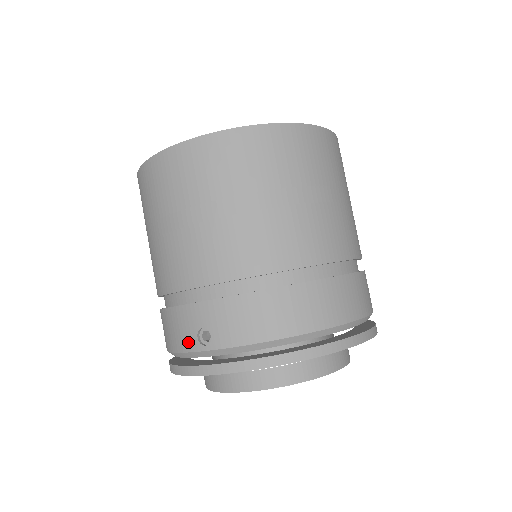
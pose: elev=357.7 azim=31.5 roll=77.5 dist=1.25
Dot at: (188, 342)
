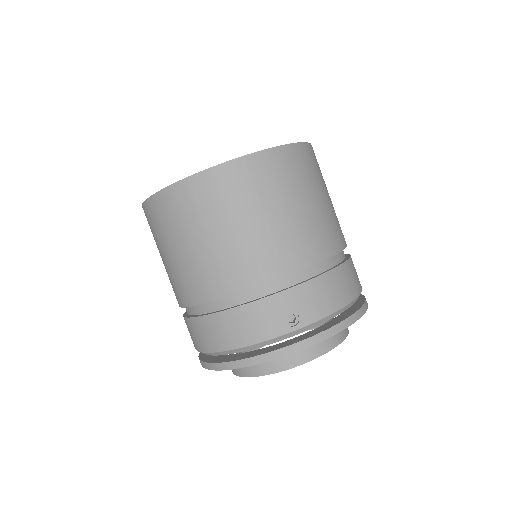
Dot at: (274, 329)
